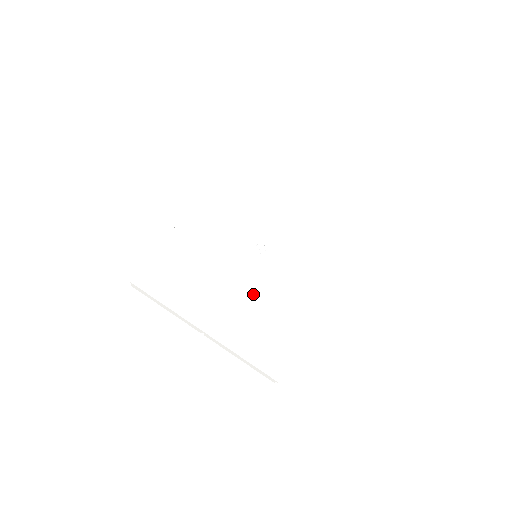
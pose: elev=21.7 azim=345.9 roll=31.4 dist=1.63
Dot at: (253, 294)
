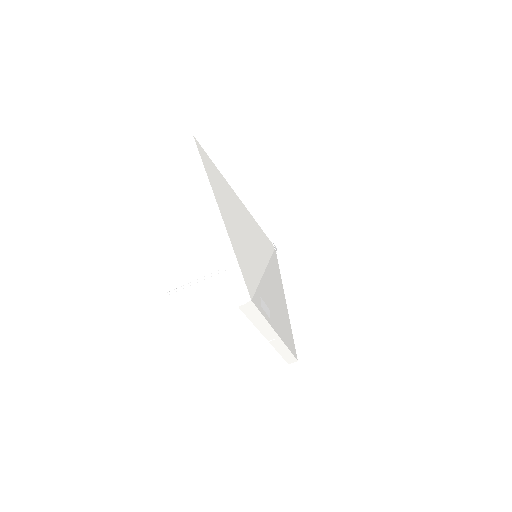
Dot at: (260, 249)
